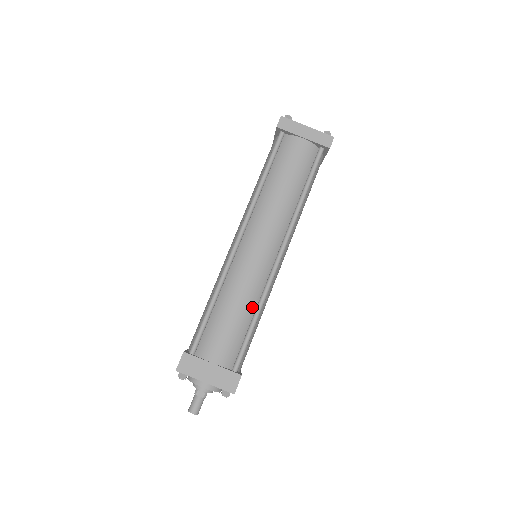
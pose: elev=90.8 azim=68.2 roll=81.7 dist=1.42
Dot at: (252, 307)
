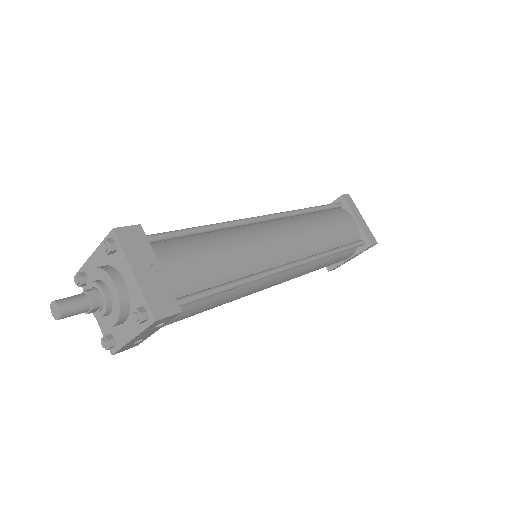
Dot at: (238, 272)
